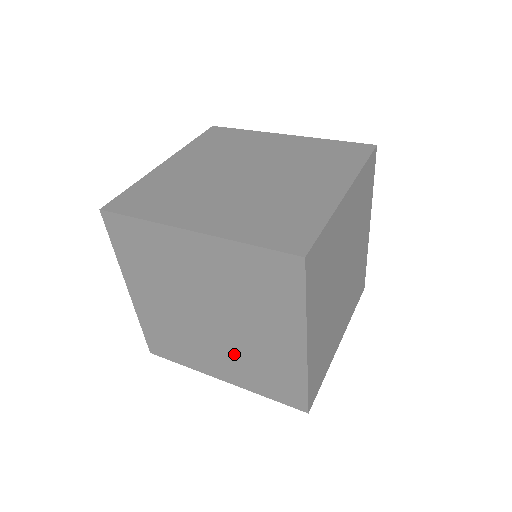
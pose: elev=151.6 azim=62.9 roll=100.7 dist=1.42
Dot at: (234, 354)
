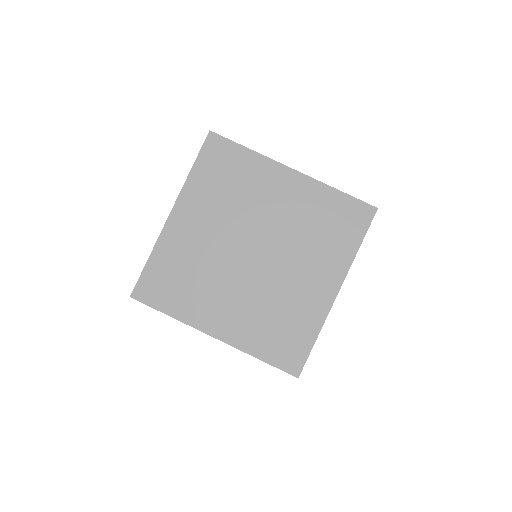
Dot at: occluded
